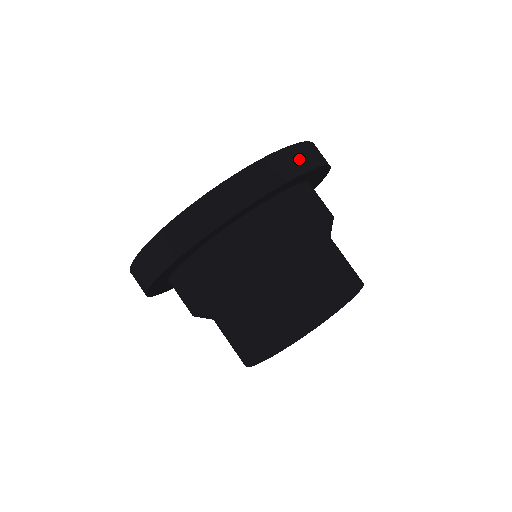
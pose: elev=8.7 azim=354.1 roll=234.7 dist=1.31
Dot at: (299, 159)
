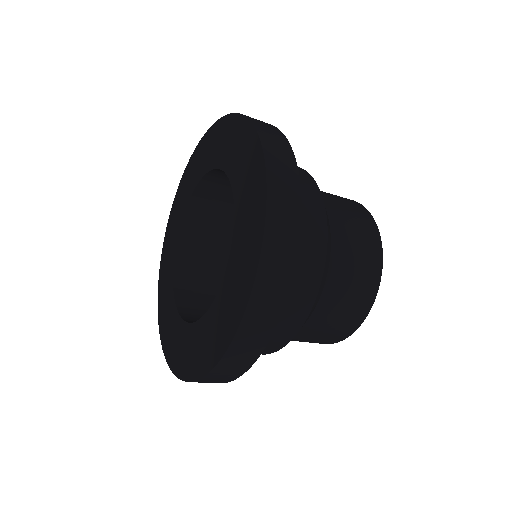
Dot at: (278, 264)
